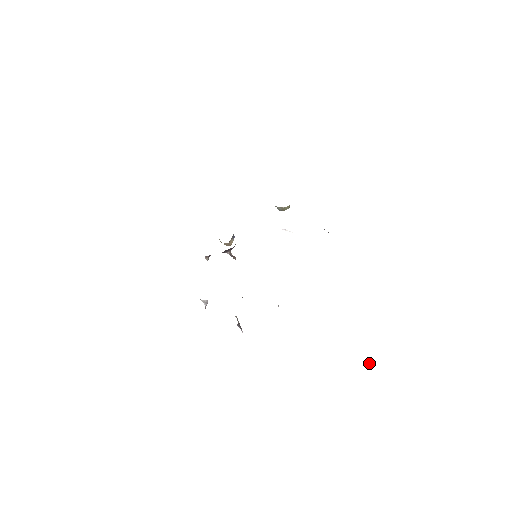
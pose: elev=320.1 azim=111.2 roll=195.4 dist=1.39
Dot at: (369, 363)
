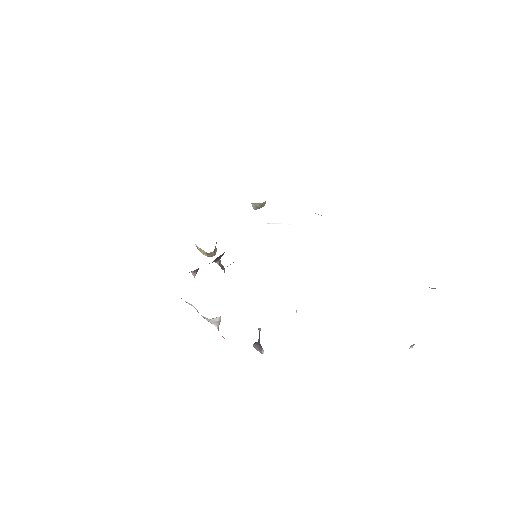
Dot at: (410, 347)
